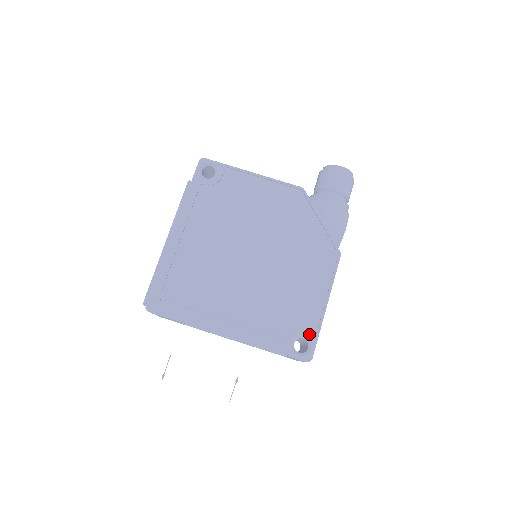
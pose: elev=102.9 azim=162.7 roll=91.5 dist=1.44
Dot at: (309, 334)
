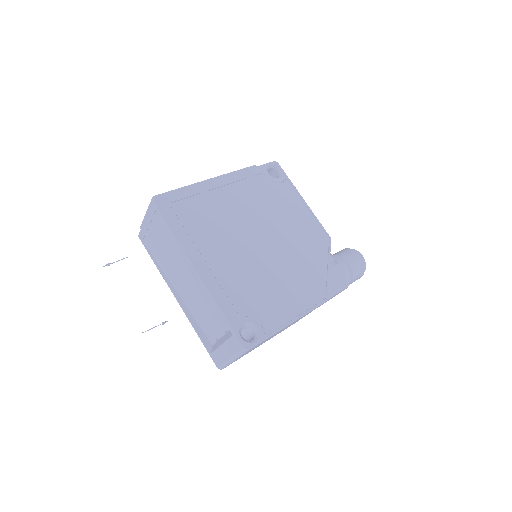
Dot at: (262, 330)
